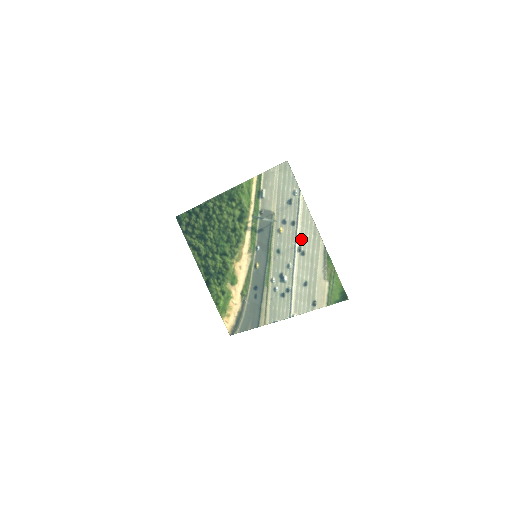
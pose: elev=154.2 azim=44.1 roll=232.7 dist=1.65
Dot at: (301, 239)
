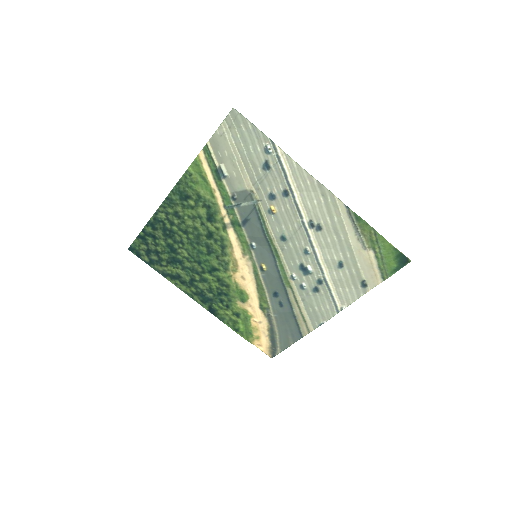
Dot at: (307, 210)
